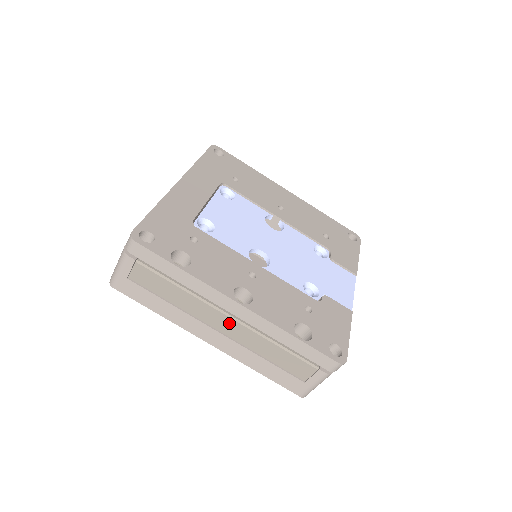
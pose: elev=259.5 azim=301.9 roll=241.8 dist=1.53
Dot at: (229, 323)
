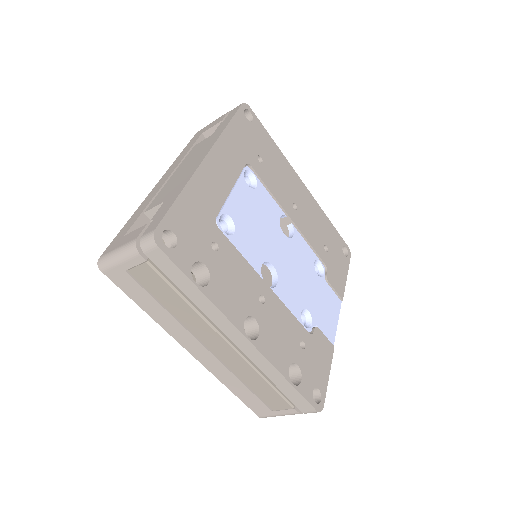
Dot at: (224, 348)
